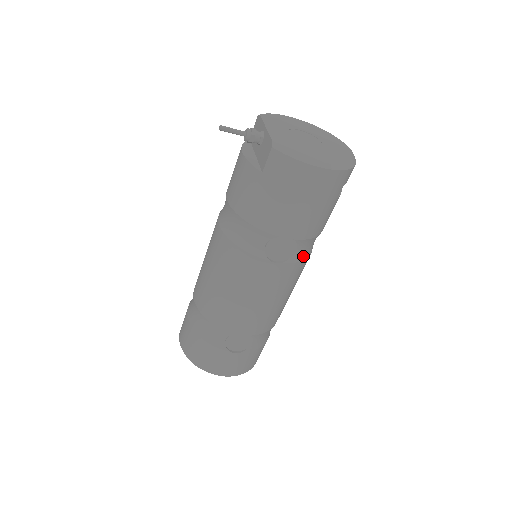
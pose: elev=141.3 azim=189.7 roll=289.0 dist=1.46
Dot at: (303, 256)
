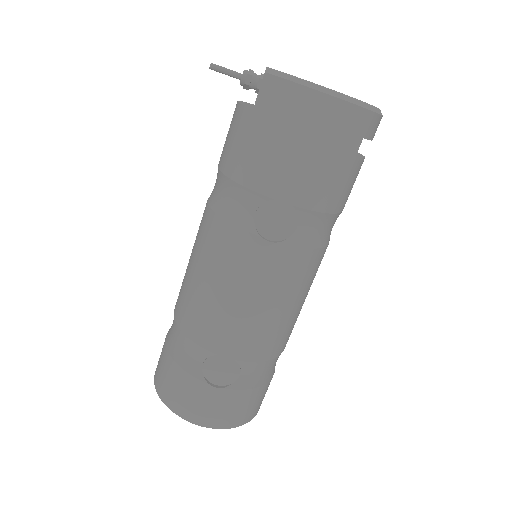
Dot at: (310, 242)
